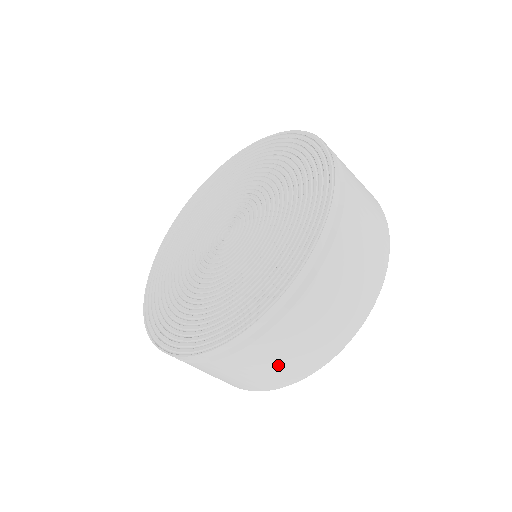
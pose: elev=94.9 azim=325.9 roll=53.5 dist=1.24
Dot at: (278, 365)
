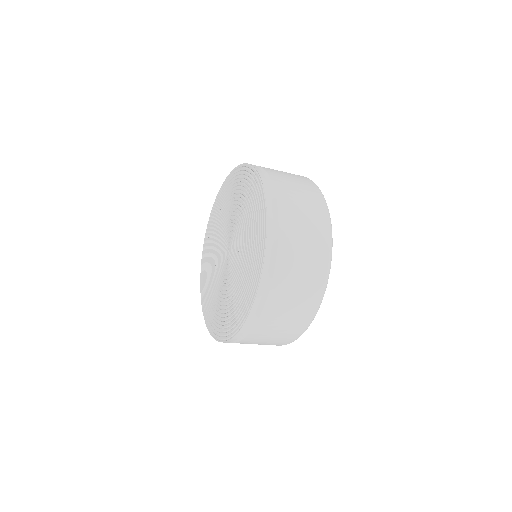
Dot at: (286, 322)
